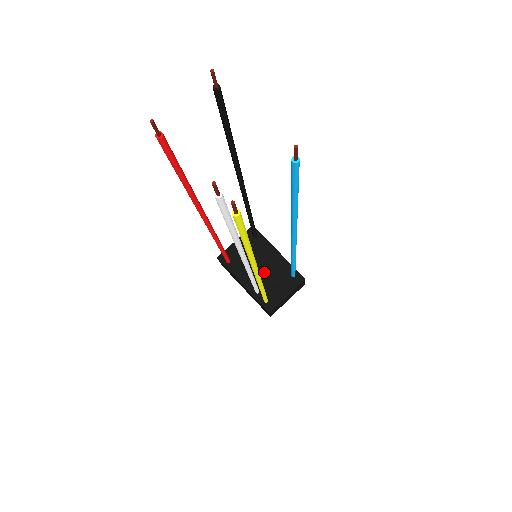
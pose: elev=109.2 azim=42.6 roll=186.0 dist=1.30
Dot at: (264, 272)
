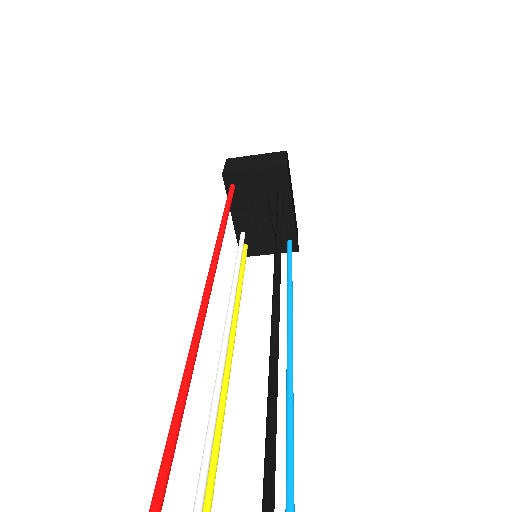
Dot at: (263, 219)
